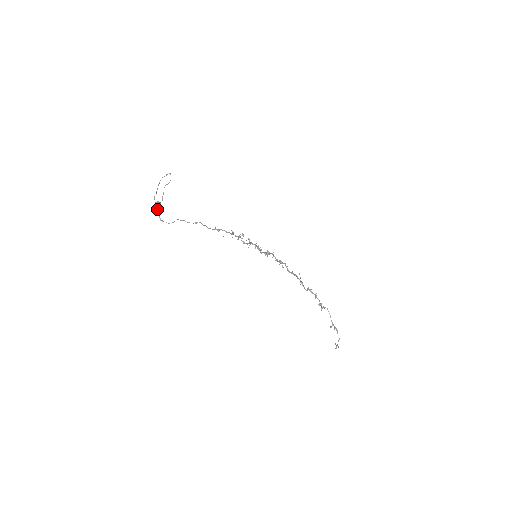
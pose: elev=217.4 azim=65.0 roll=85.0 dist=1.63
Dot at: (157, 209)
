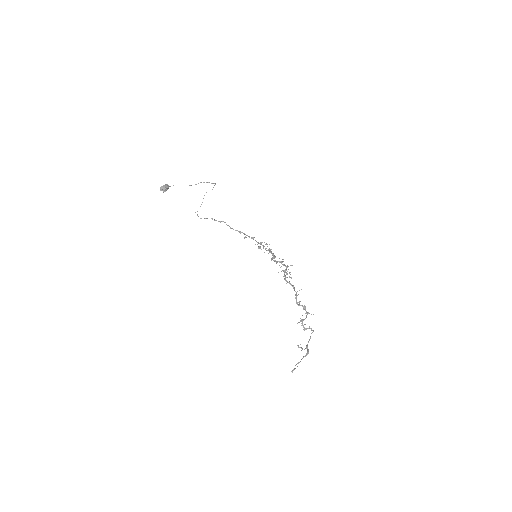
Dot at: (161, 187)
